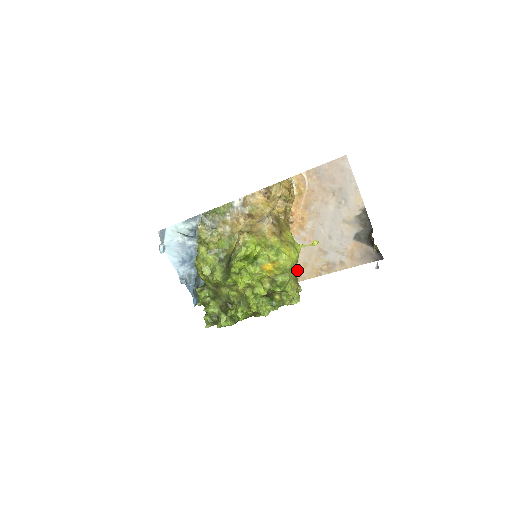
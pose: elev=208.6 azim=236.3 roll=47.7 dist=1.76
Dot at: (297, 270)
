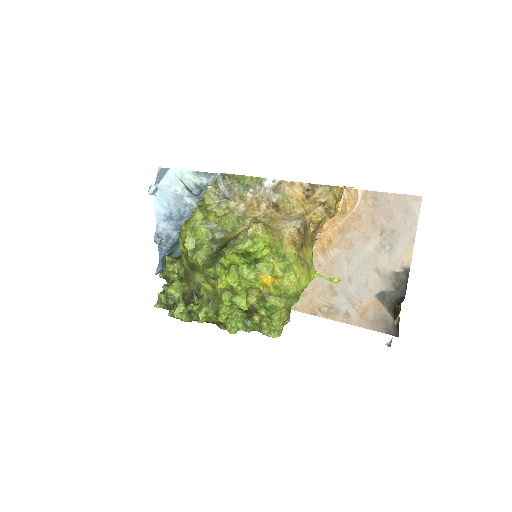
Dot at: (297, 300)
